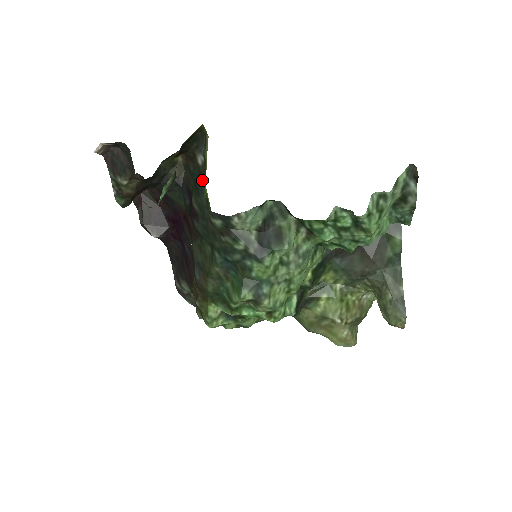
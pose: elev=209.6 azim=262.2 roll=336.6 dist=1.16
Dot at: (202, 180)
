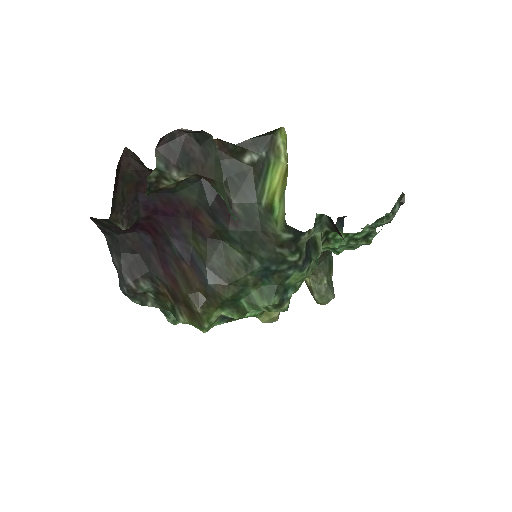
Dot at: (250, 182)
